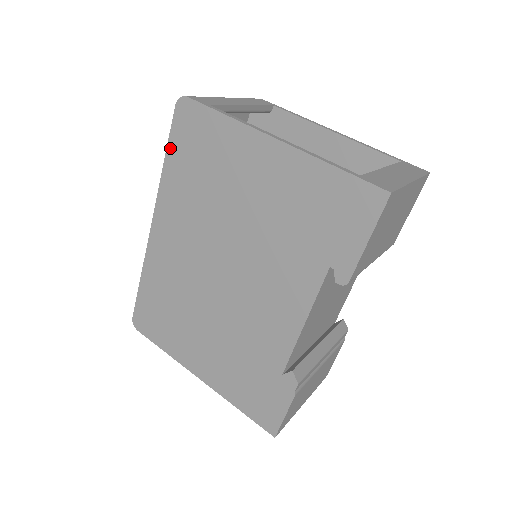
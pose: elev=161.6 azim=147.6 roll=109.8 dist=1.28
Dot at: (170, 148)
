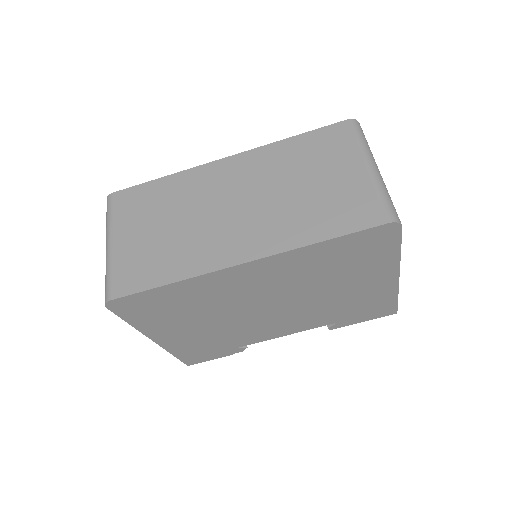
Dot at: (343, 239)
